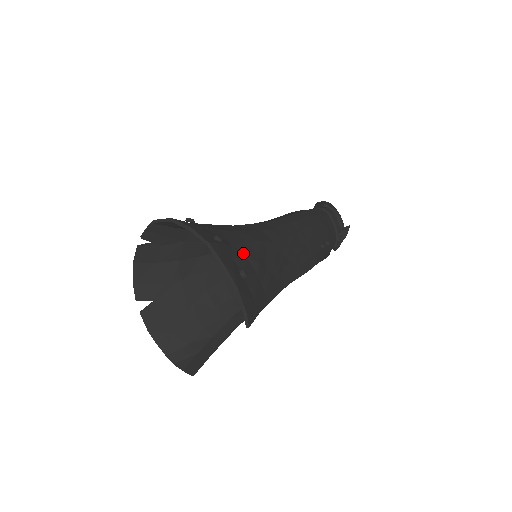
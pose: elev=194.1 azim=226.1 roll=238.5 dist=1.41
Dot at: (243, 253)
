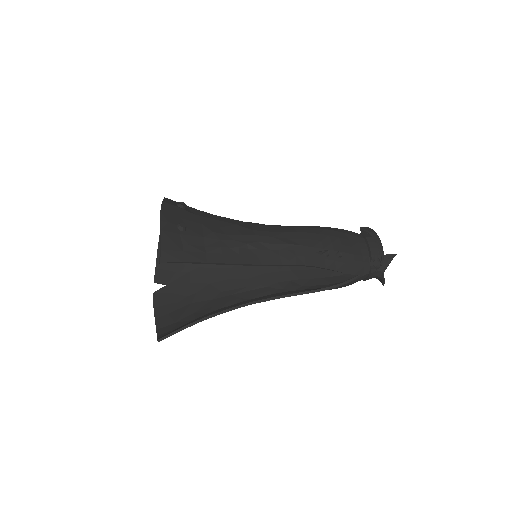
Dot at: (201, 222)
